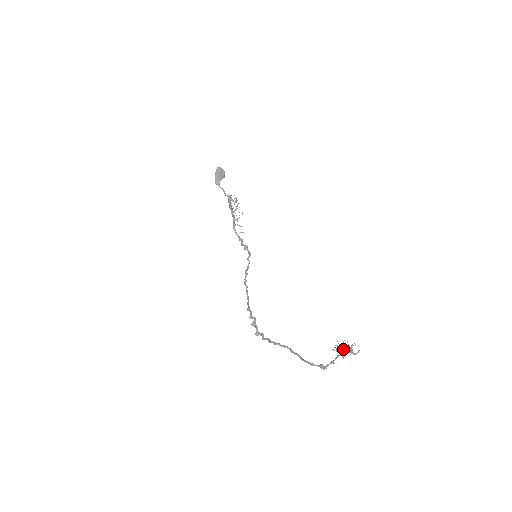
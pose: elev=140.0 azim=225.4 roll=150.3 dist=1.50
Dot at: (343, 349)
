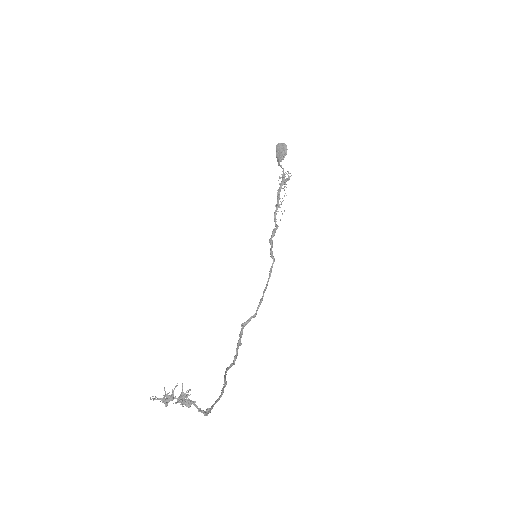
Dot at: (167, 398)
